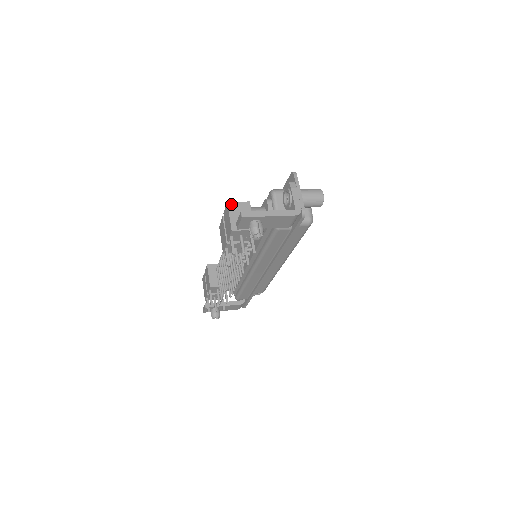
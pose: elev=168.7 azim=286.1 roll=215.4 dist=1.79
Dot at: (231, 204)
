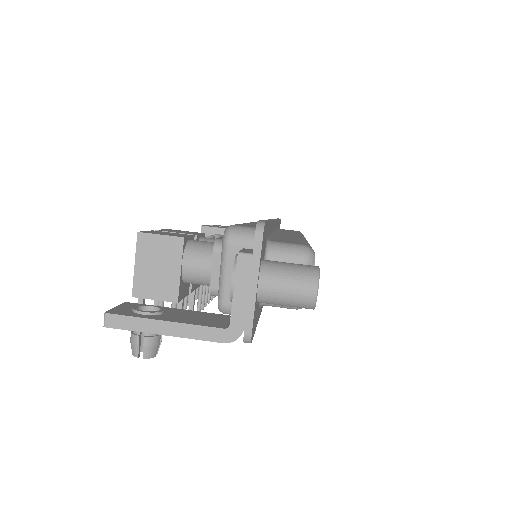
Dot at: (144, 238)
